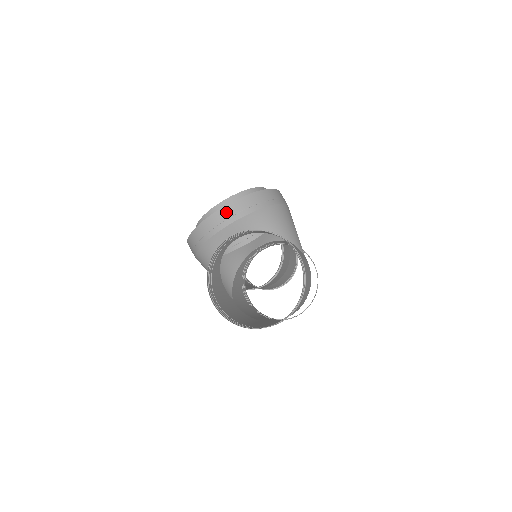
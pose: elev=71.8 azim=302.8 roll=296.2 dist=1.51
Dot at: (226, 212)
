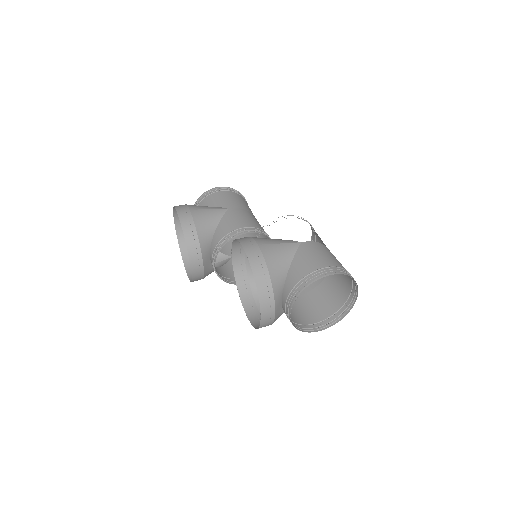
Dot at: (265, 310)
